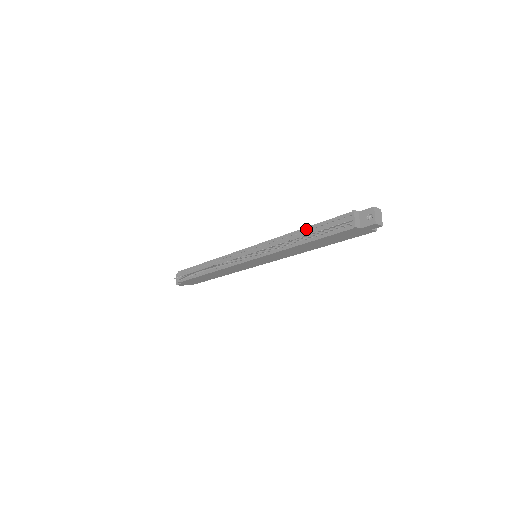
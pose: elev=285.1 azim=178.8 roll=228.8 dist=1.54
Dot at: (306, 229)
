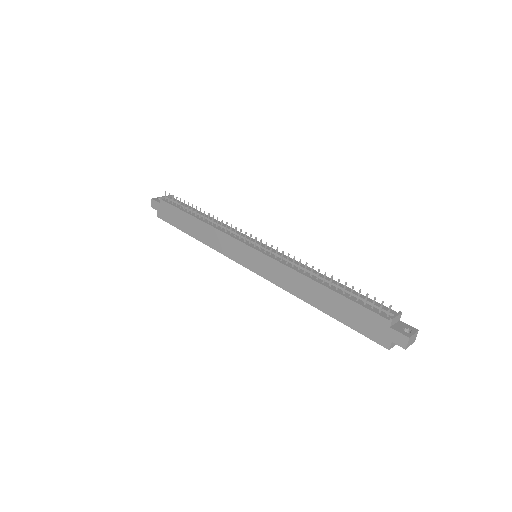
Dot at: occluded
